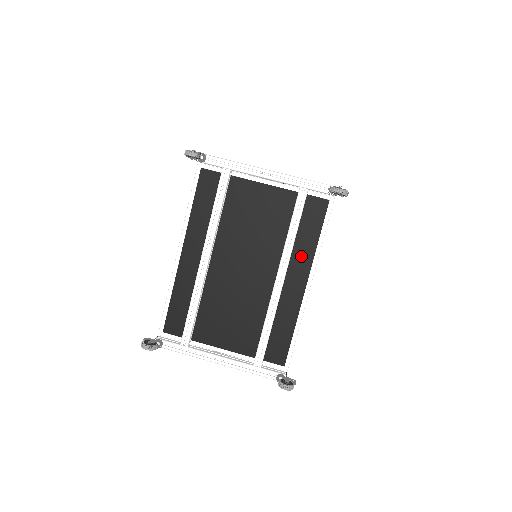
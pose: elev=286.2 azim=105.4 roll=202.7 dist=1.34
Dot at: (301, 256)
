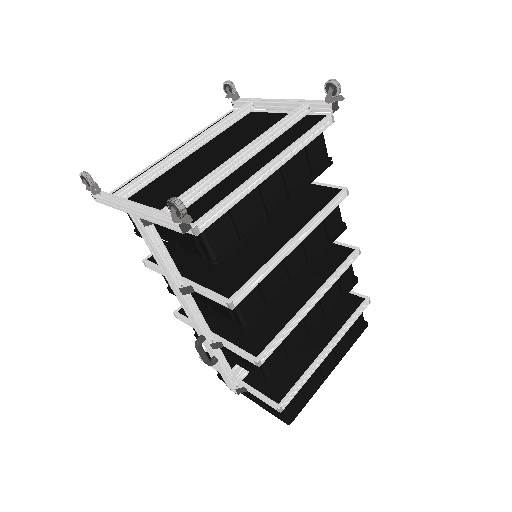
Dot at: (277, 147)
